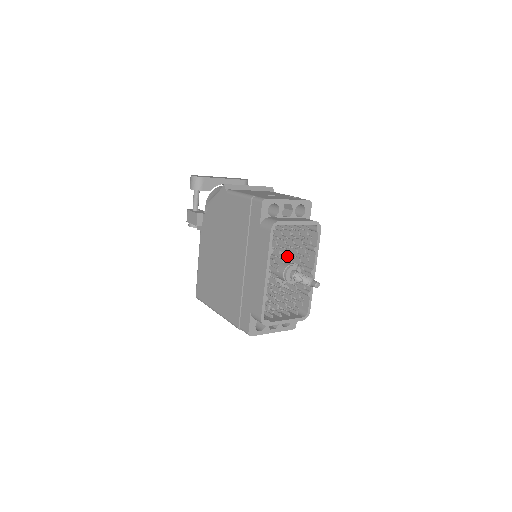
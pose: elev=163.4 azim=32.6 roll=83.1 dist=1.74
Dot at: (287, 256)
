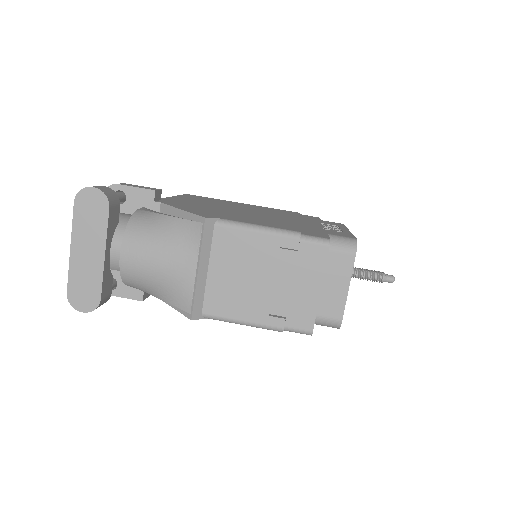
Dot at: occluded
